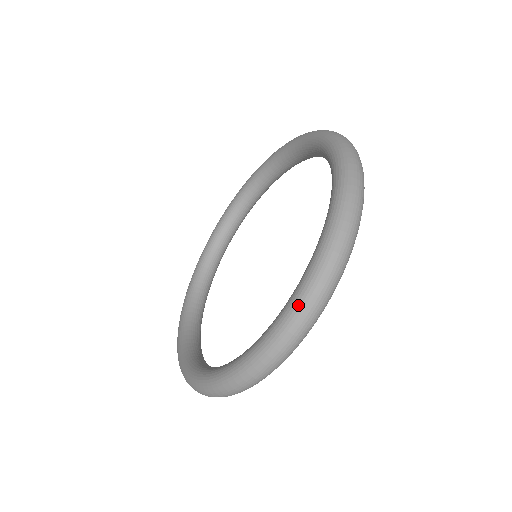
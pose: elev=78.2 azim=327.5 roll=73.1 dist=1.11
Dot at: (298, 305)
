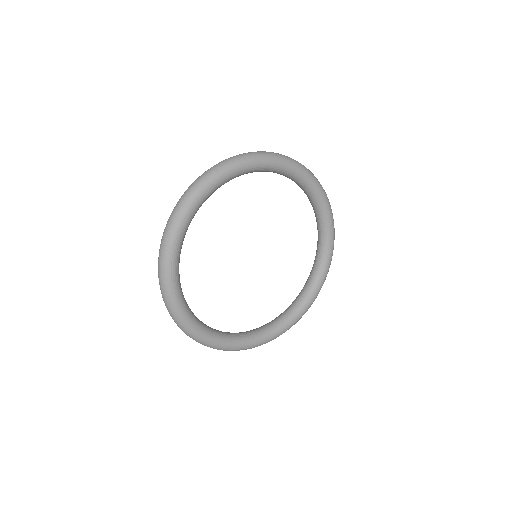
Dot at: occluded
